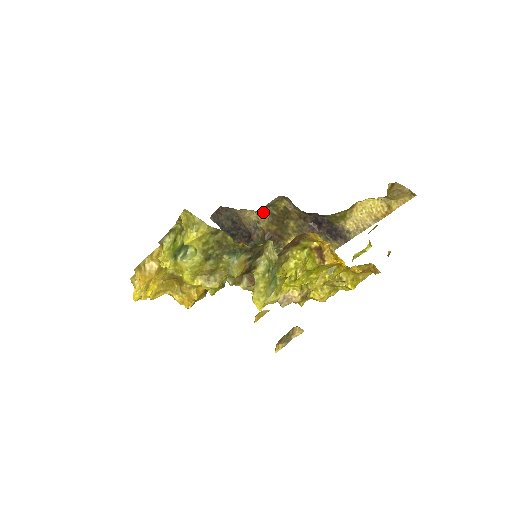
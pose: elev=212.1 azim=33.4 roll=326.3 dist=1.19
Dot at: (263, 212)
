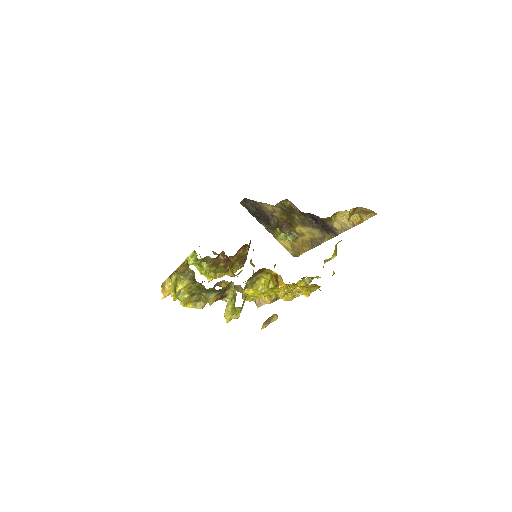
Dot at: (275, 206)
